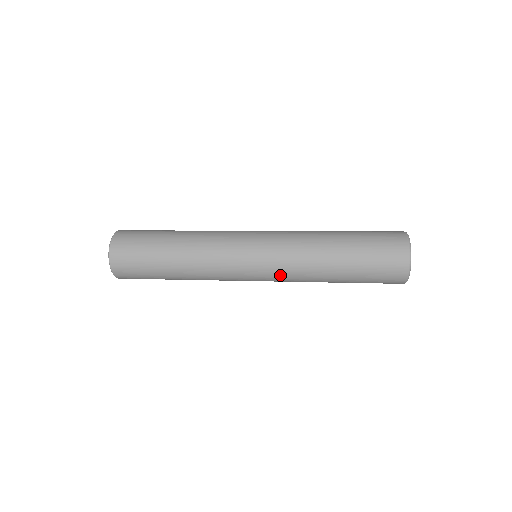
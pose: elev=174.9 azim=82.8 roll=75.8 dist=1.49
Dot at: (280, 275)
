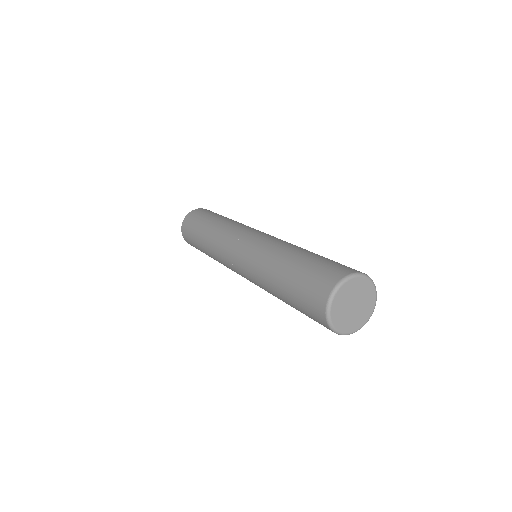
Dot at: occluded
